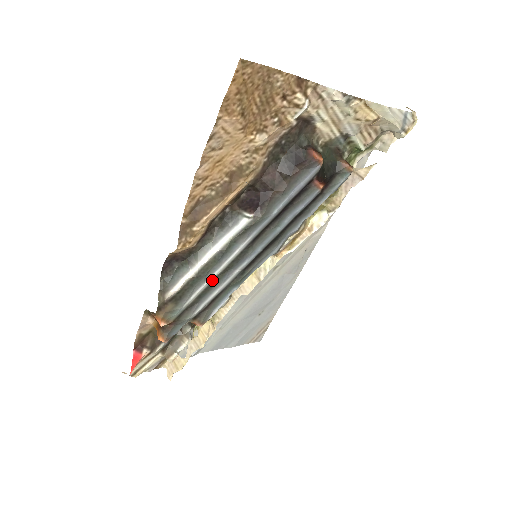
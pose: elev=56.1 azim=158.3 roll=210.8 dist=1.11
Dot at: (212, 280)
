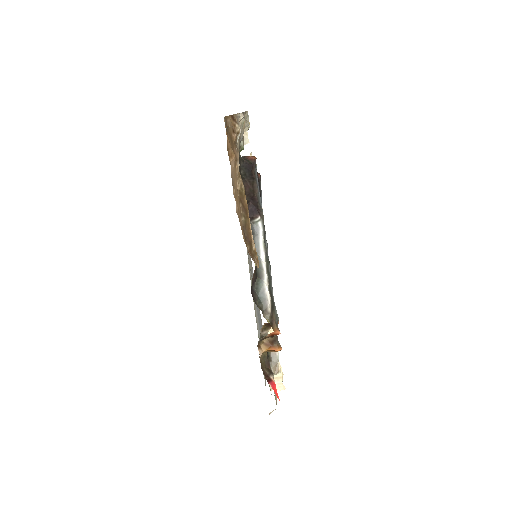
Dot at: occluded
